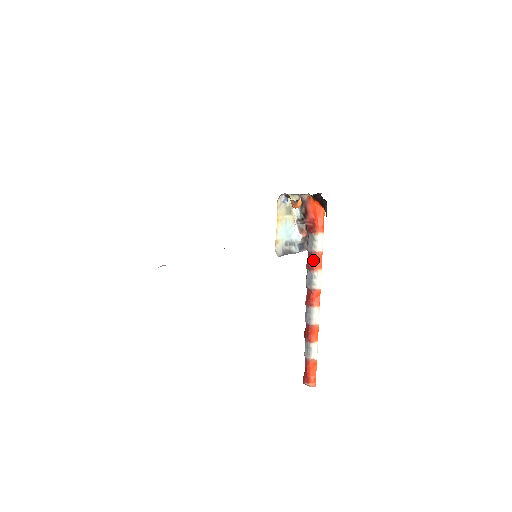
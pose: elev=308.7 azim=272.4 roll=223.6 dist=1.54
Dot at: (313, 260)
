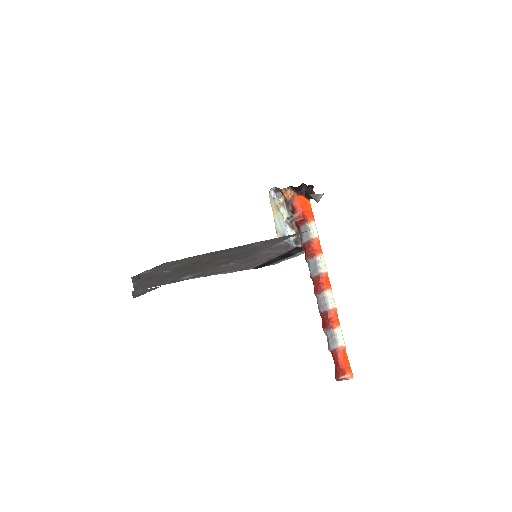
Dot at: (312, 247)
